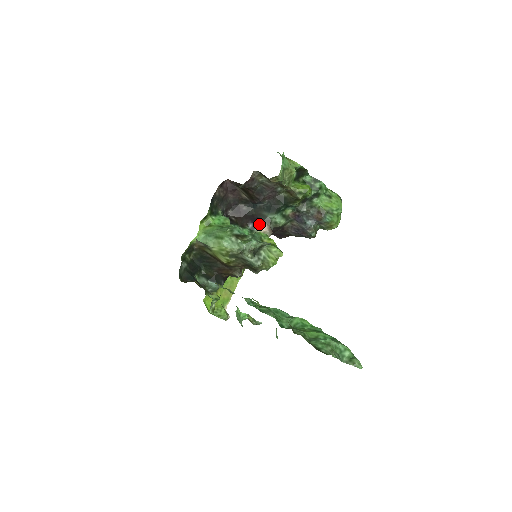
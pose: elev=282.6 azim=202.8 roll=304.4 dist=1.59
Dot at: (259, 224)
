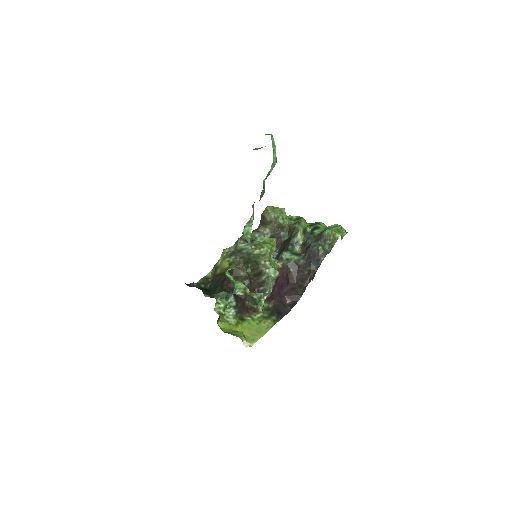
Dot at: occluded
